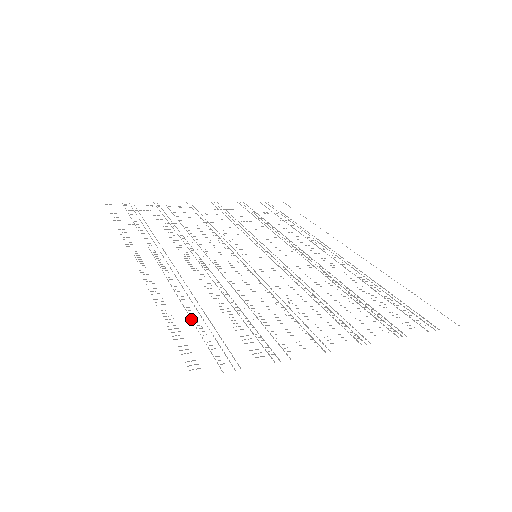
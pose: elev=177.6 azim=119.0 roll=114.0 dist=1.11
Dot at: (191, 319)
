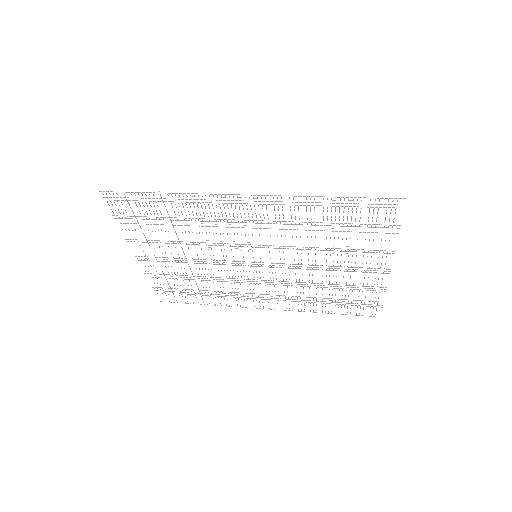
Dot at: (339, 197)
